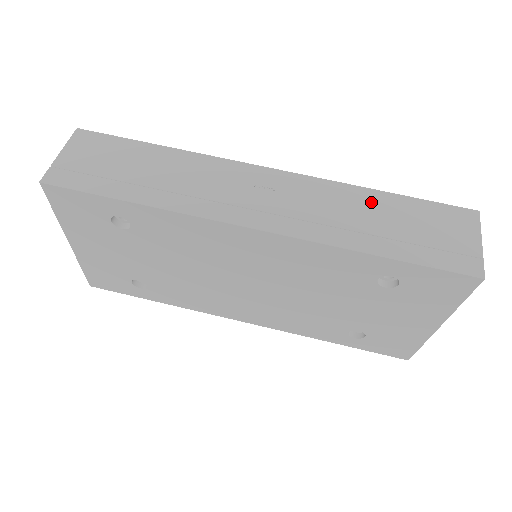
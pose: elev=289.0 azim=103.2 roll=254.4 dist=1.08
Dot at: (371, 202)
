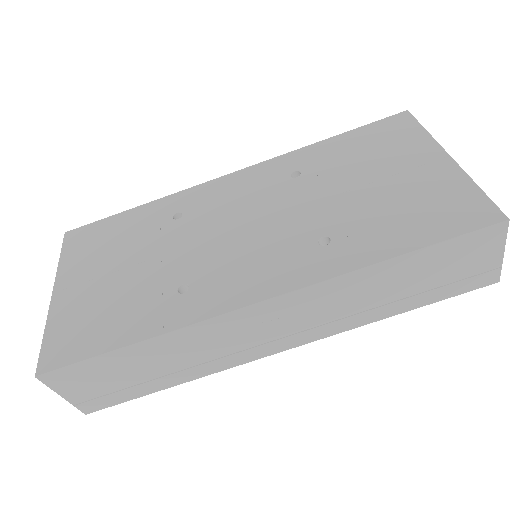
Dot at: (383, 277)
